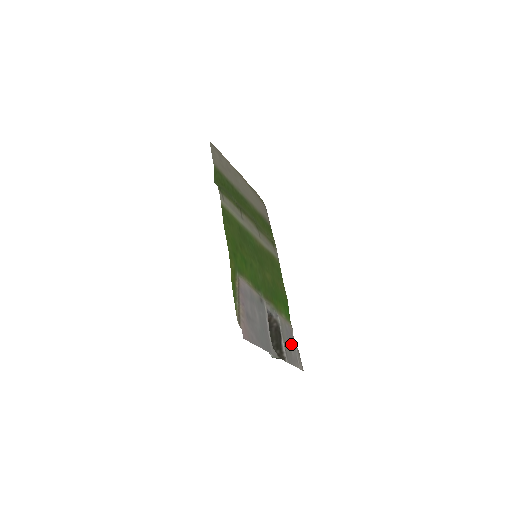
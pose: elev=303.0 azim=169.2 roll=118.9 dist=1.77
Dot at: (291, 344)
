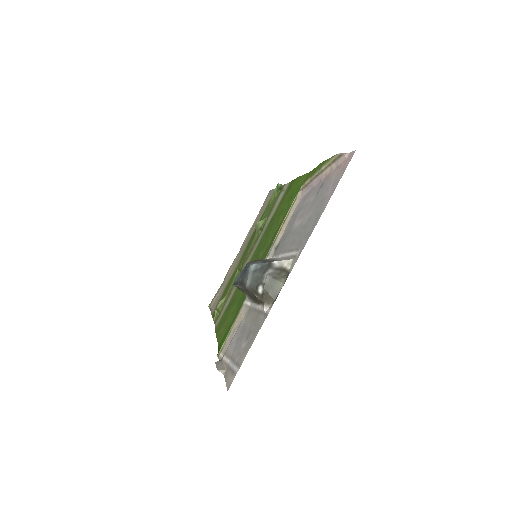
Dot at: (240, 342)
